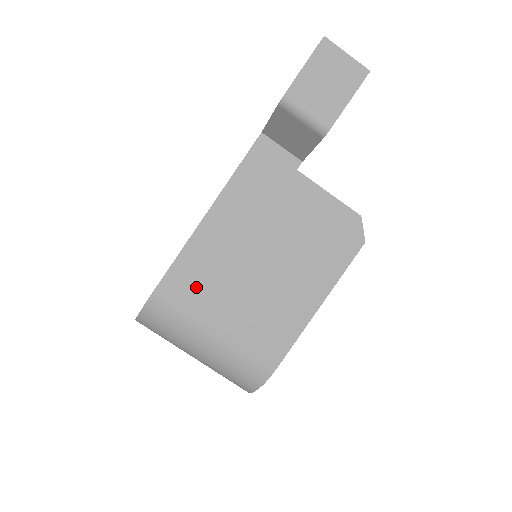
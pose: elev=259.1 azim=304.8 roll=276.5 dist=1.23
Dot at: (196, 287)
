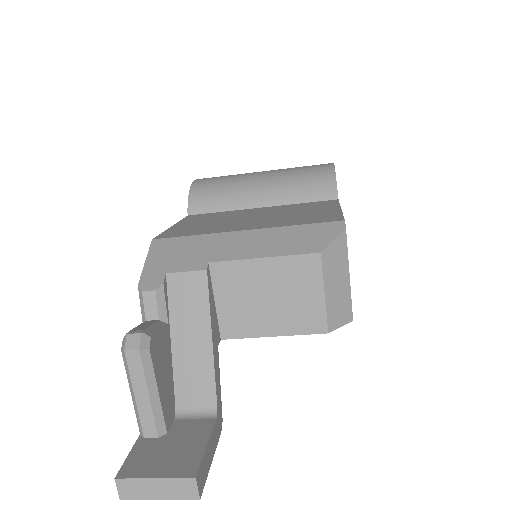
Dot at: occluded
